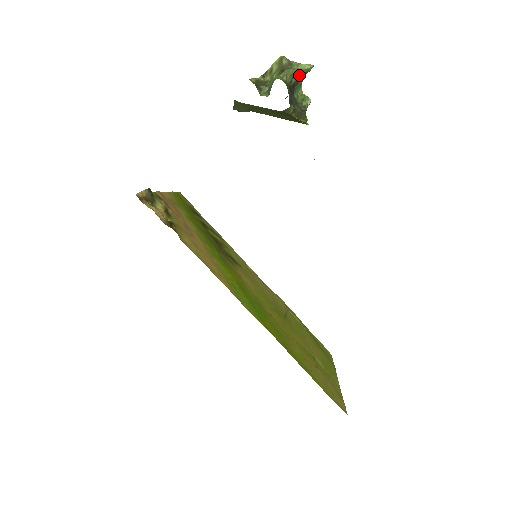
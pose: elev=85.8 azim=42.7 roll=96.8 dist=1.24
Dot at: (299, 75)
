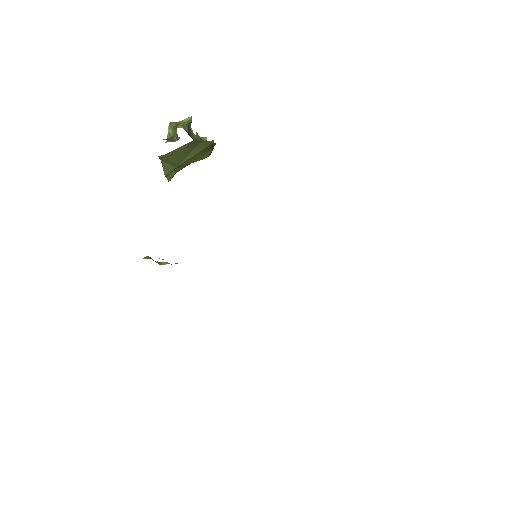
Dot at: (187, 126)
